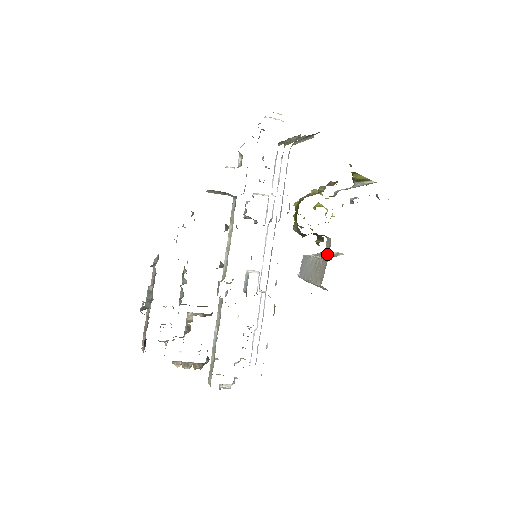
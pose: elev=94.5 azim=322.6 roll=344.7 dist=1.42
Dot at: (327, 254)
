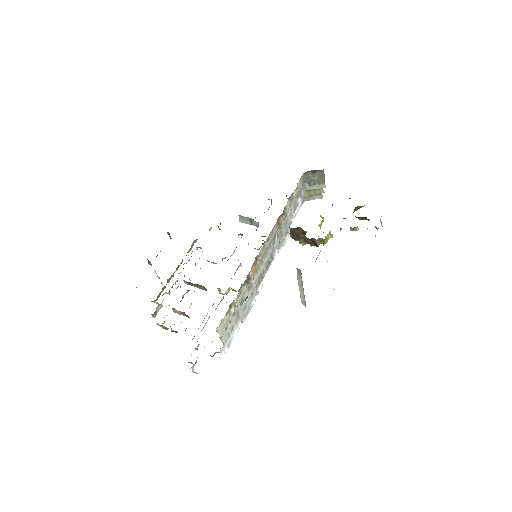
Dot at: occluded
